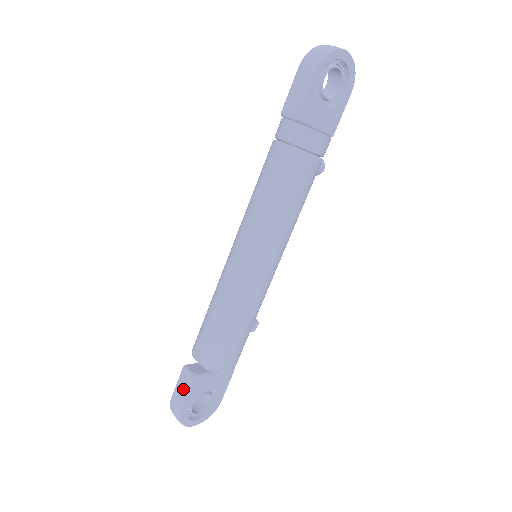
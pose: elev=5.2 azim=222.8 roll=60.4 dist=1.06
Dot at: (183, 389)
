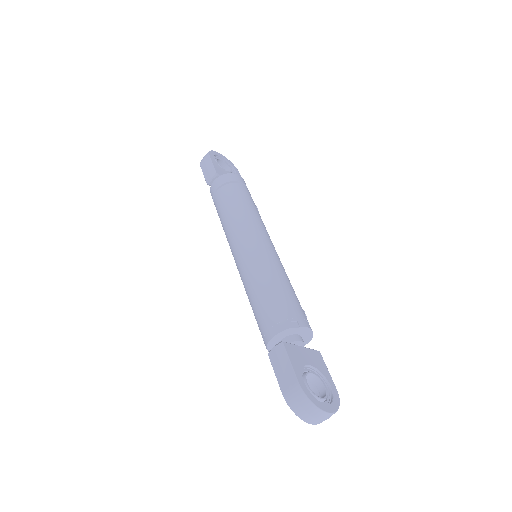
Dot at: (283, 365)
